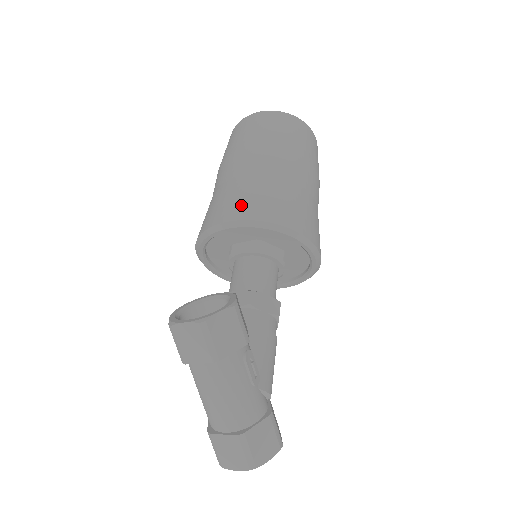
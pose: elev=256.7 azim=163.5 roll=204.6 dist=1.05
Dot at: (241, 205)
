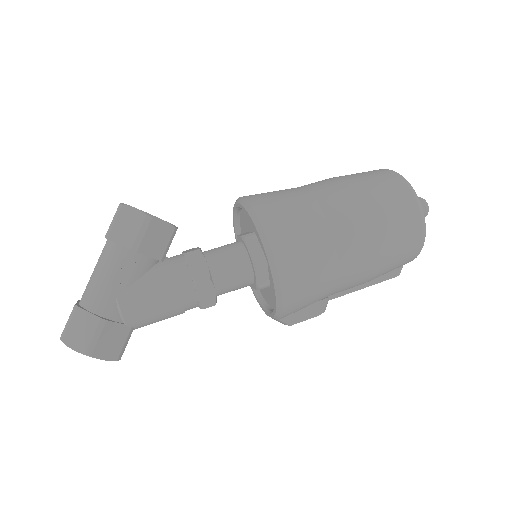
Dot at: (261, 194)
